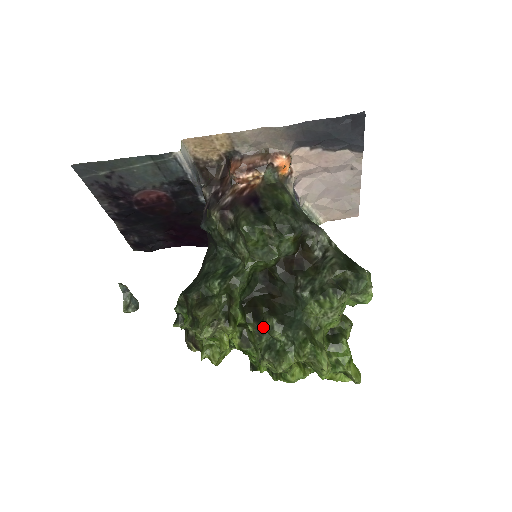
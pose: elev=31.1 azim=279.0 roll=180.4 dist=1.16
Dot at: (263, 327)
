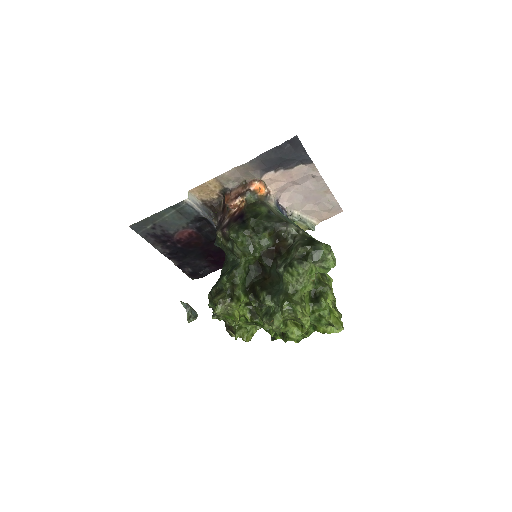
Dot at: (260, 300)
